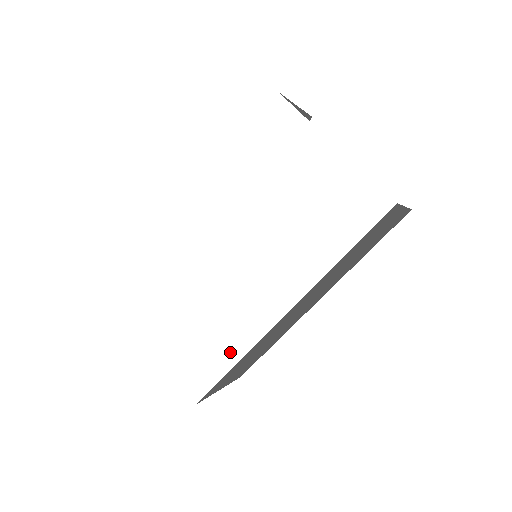
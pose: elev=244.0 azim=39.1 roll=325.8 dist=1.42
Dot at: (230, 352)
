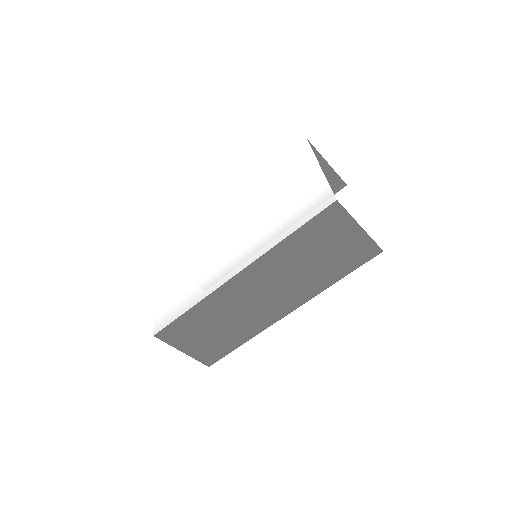
Dot at: (193, 298)
